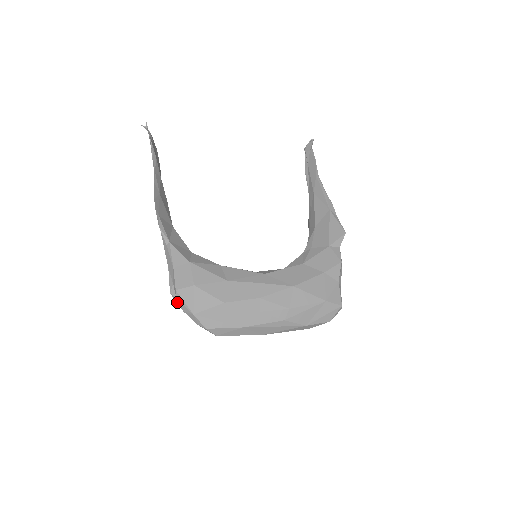
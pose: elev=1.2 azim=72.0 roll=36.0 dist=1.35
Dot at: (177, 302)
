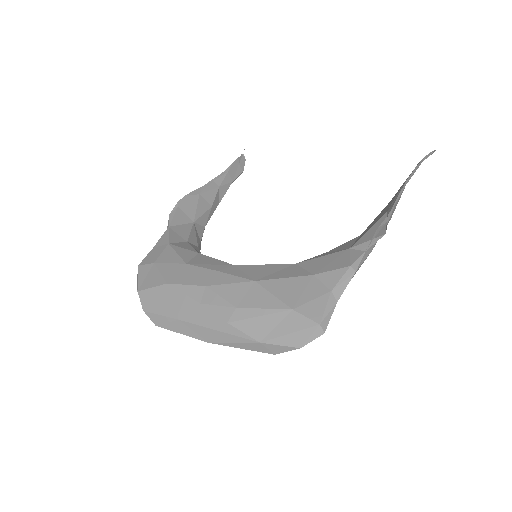
Dot at: occluded
